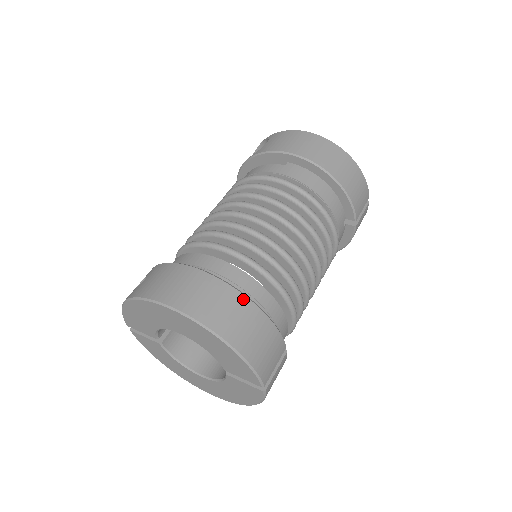
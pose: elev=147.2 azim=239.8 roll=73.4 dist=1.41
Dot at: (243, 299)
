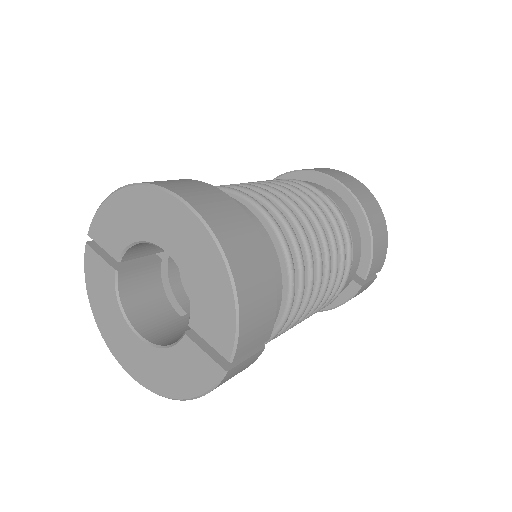
Dot at: (263, 246)
